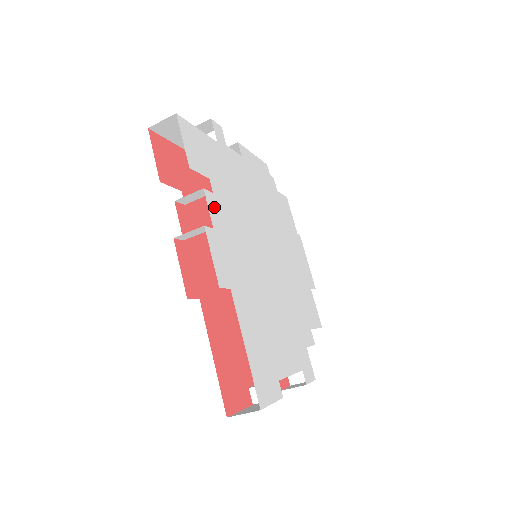
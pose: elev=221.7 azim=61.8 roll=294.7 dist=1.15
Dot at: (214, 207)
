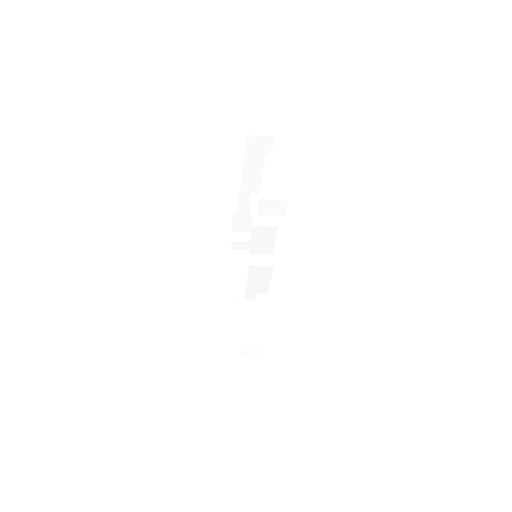
Dot at: occluded
